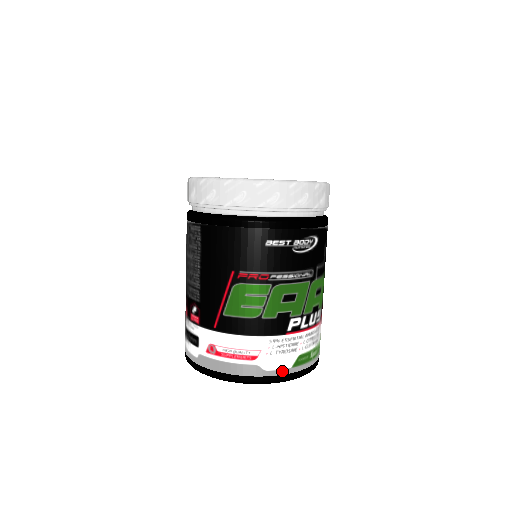
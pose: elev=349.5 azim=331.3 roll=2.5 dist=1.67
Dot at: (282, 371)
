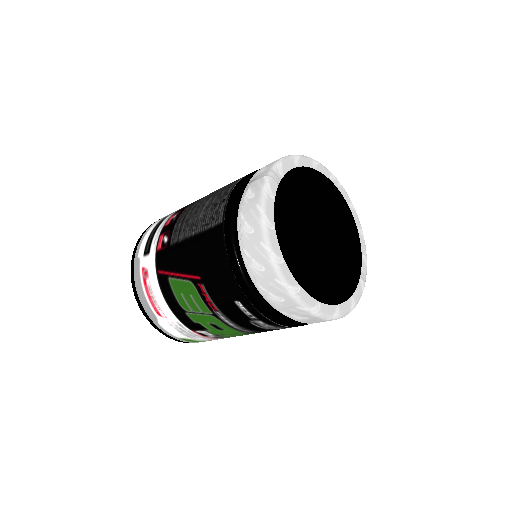
Dot at: (169, 334)
